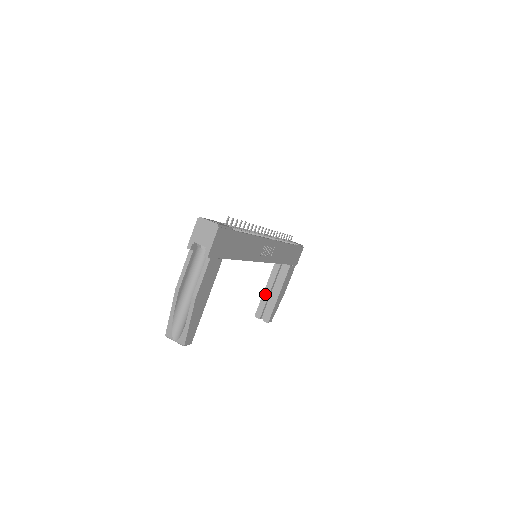
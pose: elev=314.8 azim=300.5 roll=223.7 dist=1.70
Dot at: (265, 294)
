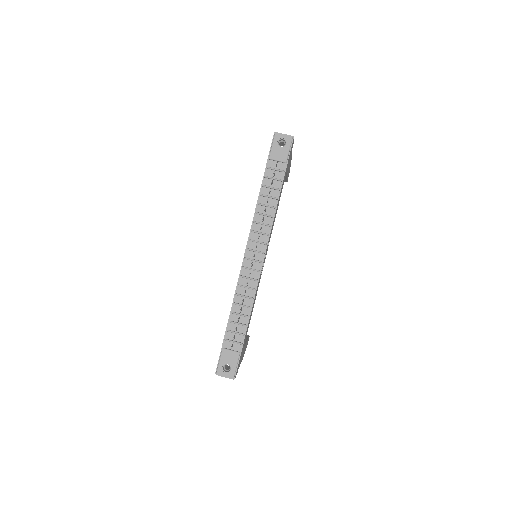
Dot at: occluded
